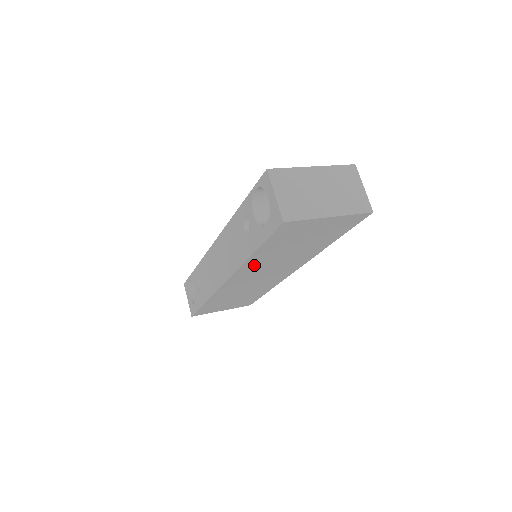
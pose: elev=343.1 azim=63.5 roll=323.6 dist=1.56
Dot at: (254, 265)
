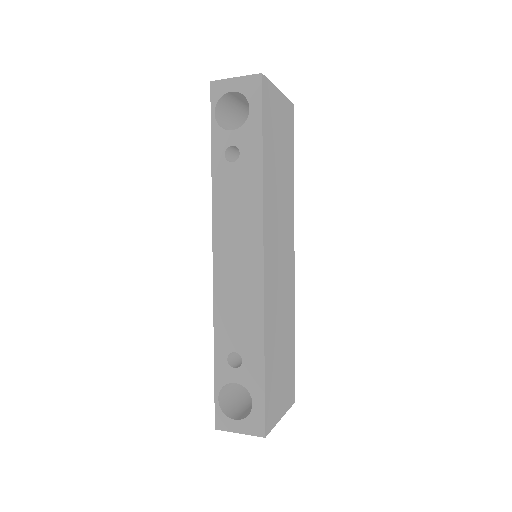
Dot at: (269, 203)
